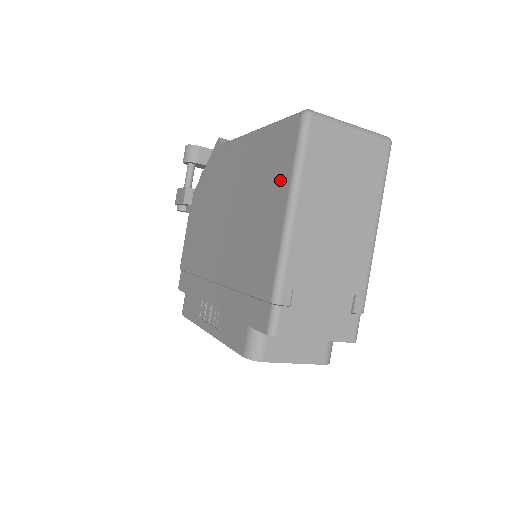
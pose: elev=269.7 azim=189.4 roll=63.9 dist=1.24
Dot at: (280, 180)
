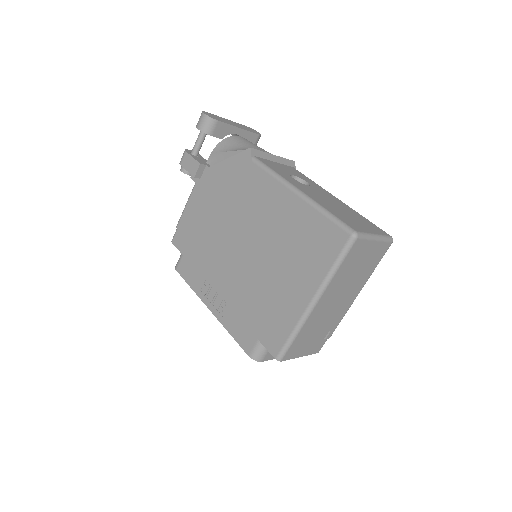
Dot at: (316, 266)
